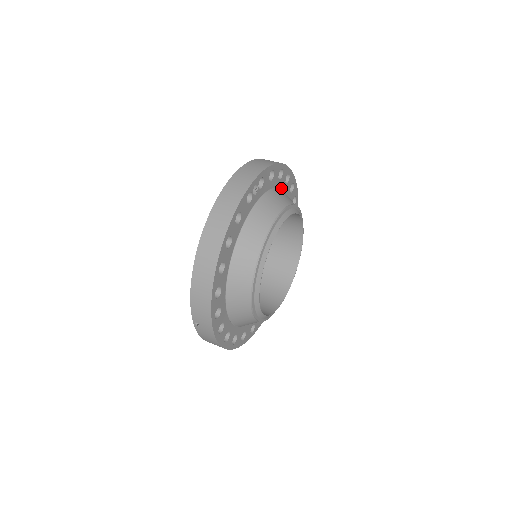
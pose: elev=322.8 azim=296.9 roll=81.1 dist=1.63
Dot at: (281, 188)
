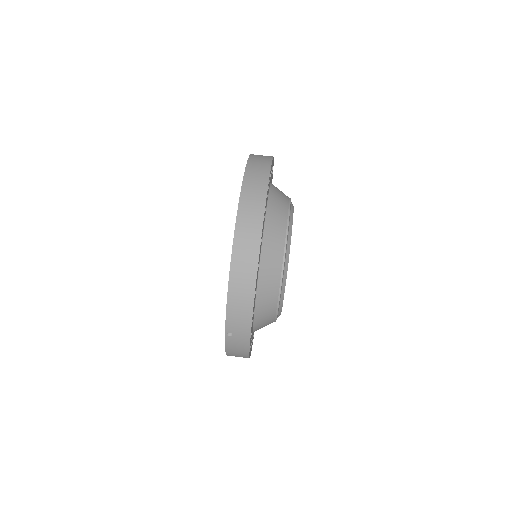
Dot at: occluded
